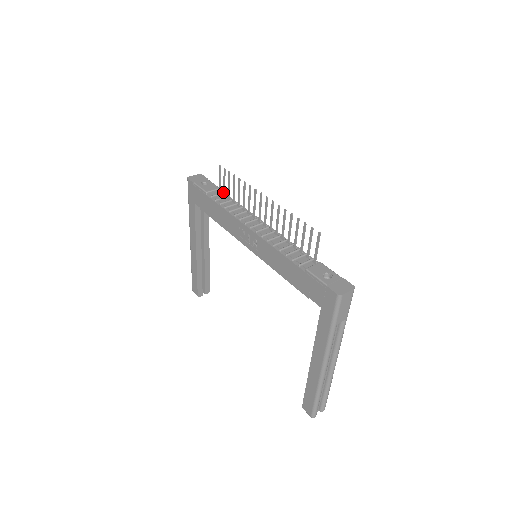
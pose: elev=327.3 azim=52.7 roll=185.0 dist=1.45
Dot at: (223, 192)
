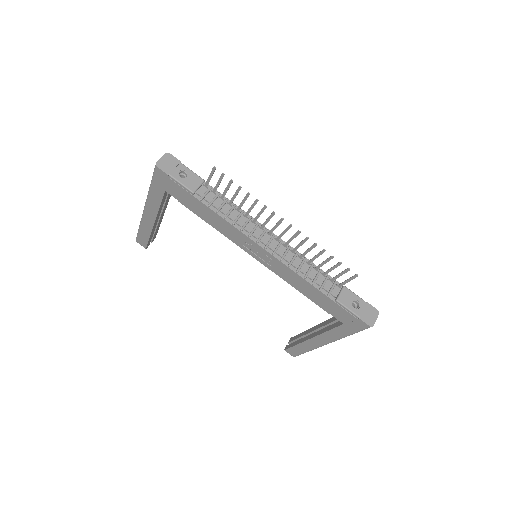
Dot at: (213, 190)
